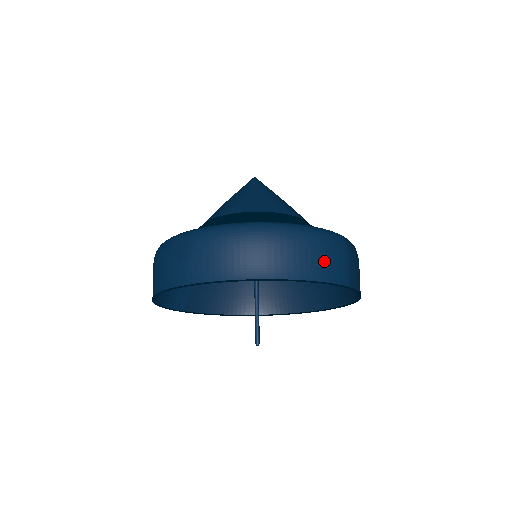
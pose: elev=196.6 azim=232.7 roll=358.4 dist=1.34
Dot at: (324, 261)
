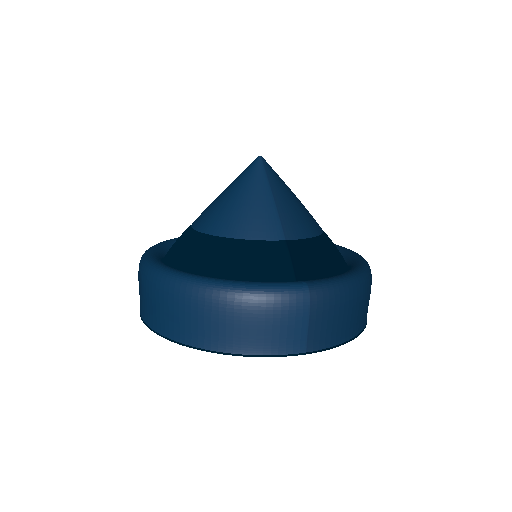
Dot at: (260, 331)
